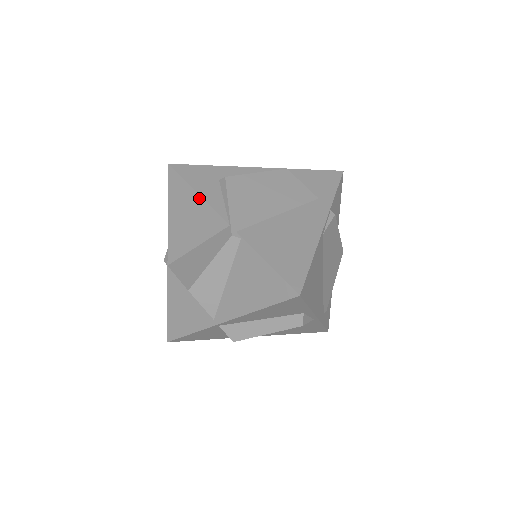
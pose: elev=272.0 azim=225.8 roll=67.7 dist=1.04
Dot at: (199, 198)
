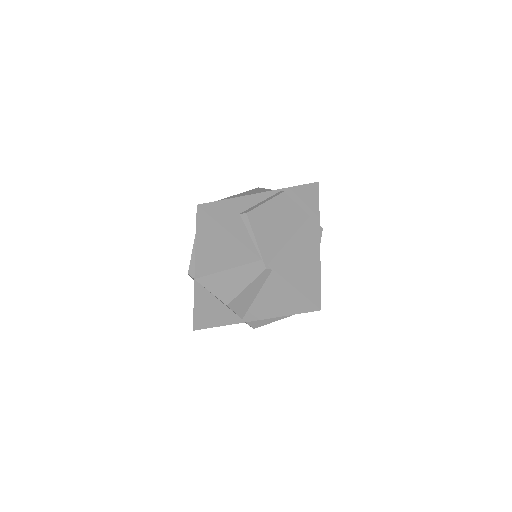
Dot at: (231, 236)
